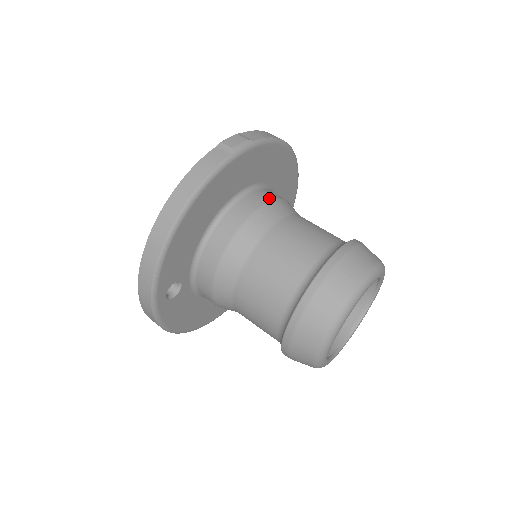
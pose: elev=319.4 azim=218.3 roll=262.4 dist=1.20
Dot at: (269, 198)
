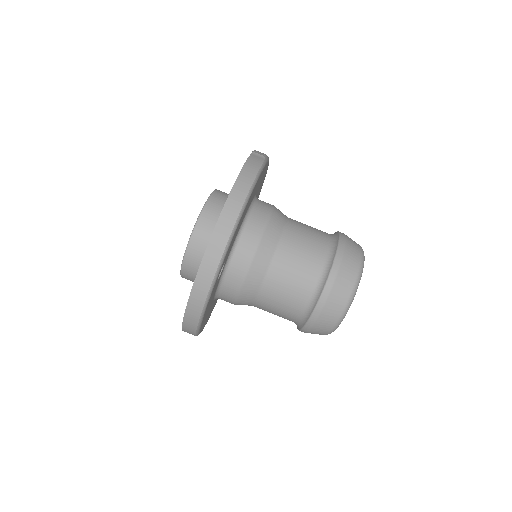
Dot at: occluded
